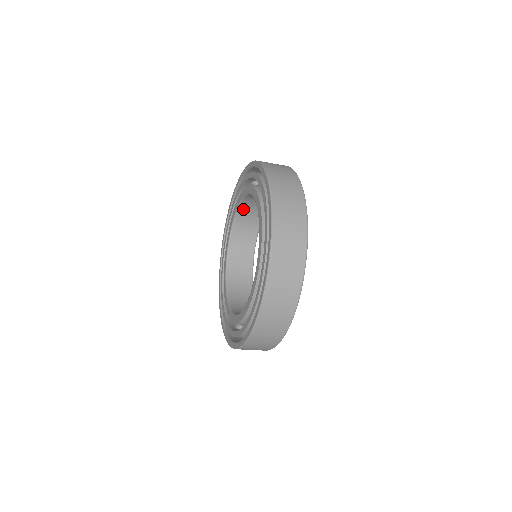
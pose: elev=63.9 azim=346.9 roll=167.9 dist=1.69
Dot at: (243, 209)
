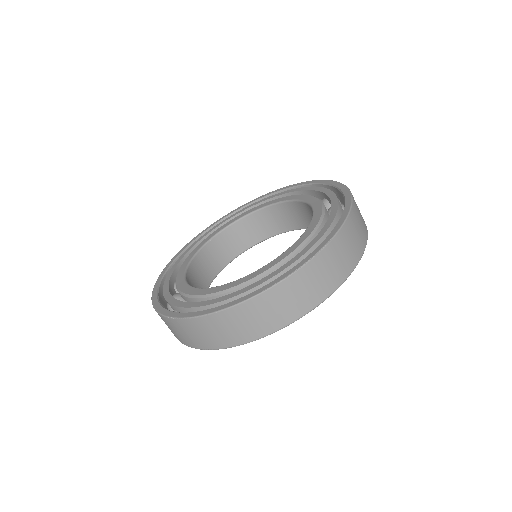
Dot at: (278, 209)
